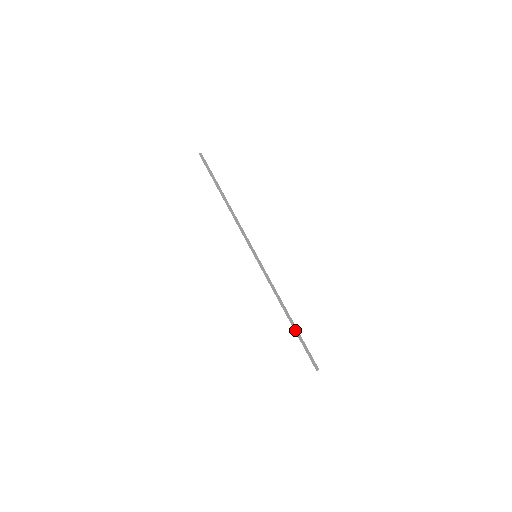
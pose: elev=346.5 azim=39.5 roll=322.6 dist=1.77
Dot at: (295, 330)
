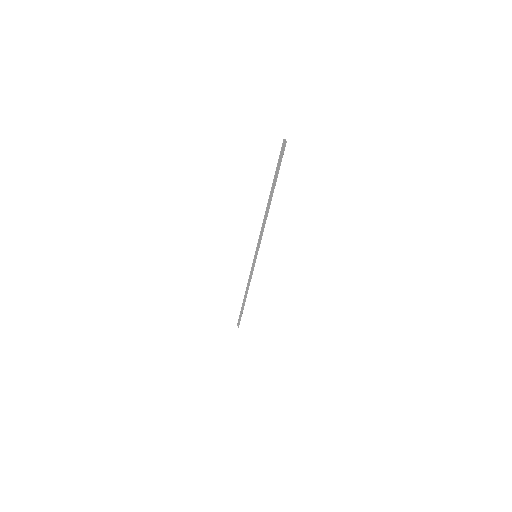
Dot at: occluded
